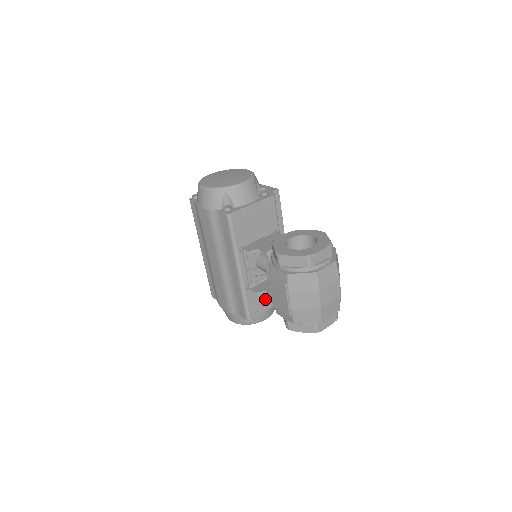
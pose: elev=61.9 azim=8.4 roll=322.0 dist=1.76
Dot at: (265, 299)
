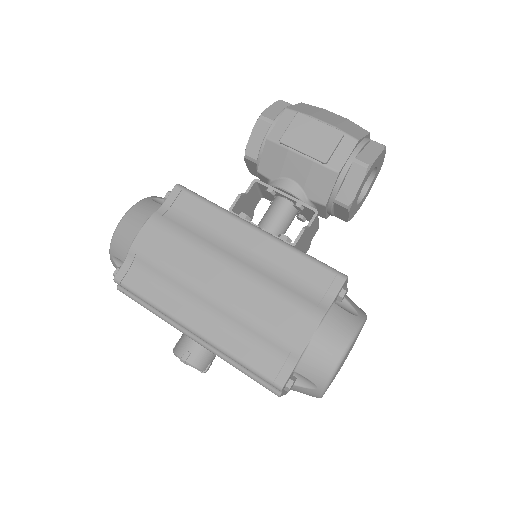
Dot at: occluded
